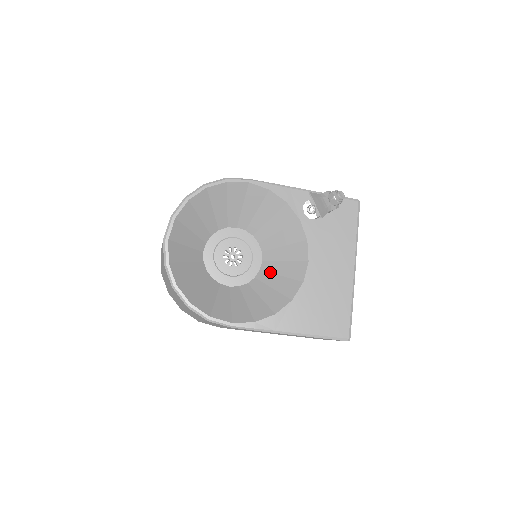
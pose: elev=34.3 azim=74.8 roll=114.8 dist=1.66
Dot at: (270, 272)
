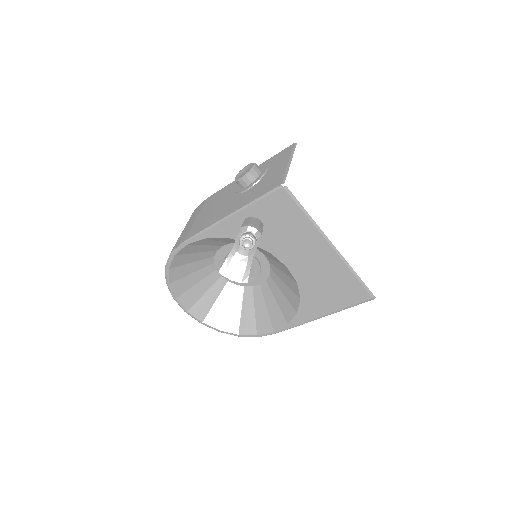
Dot at: (275, 266)
